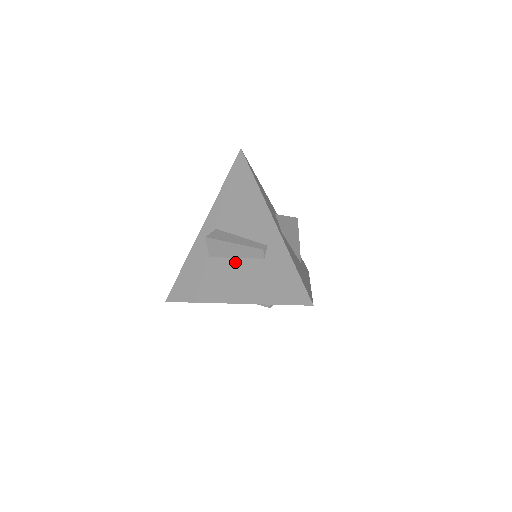
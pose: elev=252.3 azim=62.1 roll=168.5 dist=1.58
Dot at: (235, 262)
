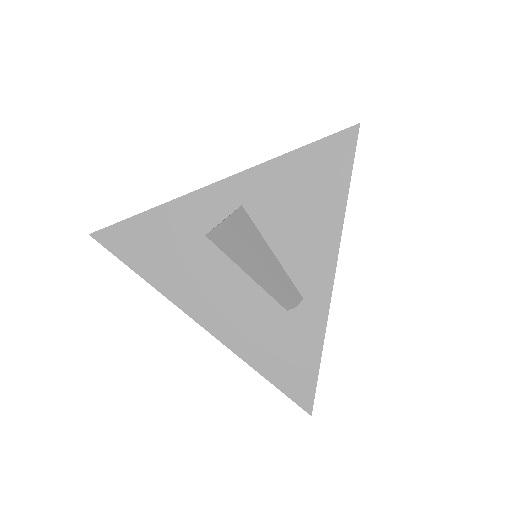
Dot at: (242, 278)
